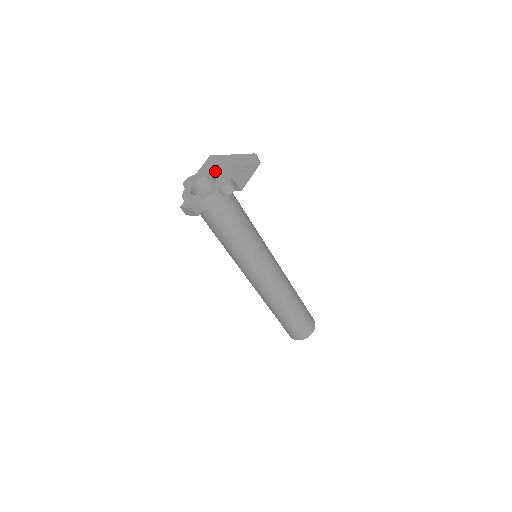
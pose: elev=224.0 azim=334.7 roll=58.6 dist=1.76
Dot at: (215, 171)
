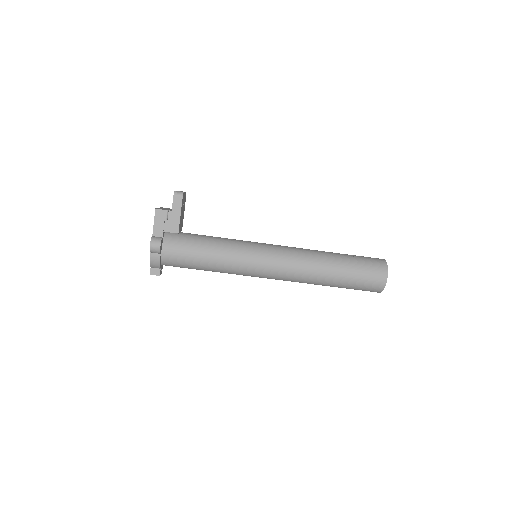
Dot at: occluded
